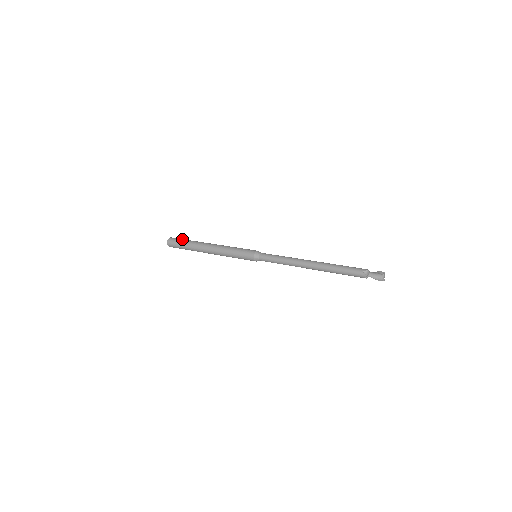
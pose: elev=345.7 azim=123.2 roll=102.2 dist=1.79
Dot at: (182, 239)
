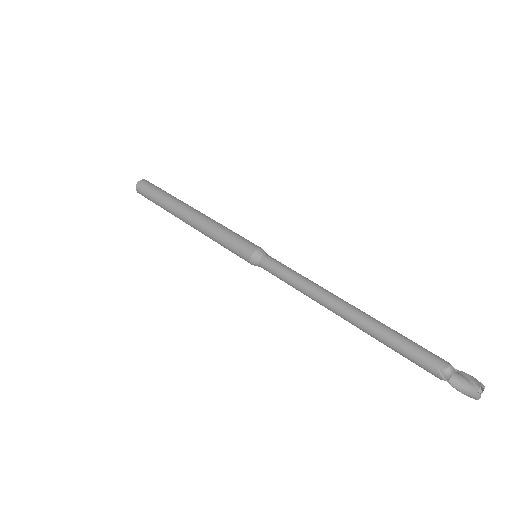
Dot at: (155, 188)
